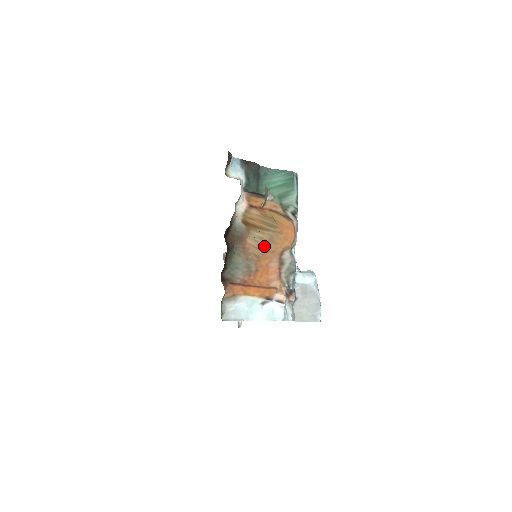
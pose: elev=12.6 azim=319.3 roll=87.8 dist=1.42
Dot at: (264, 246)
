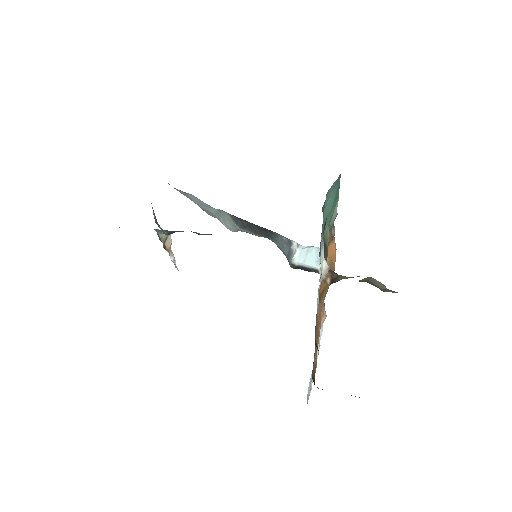
Dot at: (324, 298)
